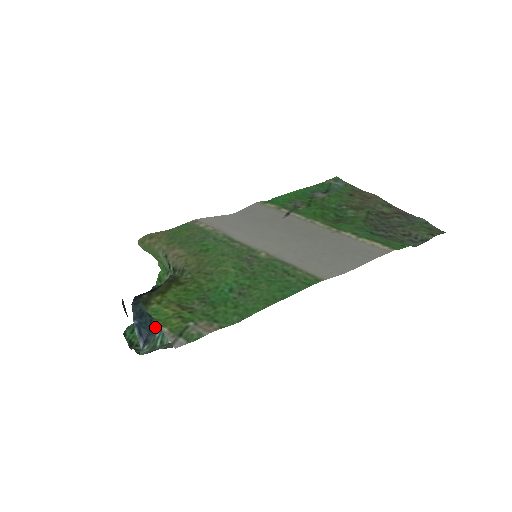
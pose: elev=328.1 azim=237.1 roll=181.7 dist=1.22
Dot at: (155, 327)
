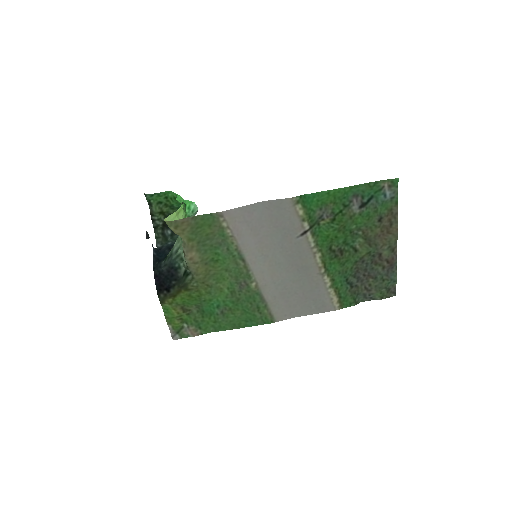
Dot at: (168, 250)
